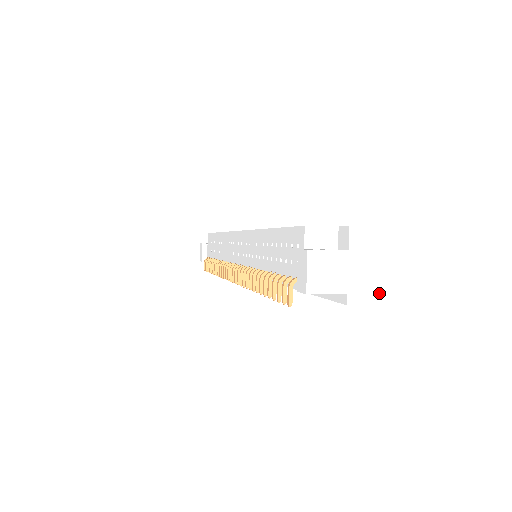
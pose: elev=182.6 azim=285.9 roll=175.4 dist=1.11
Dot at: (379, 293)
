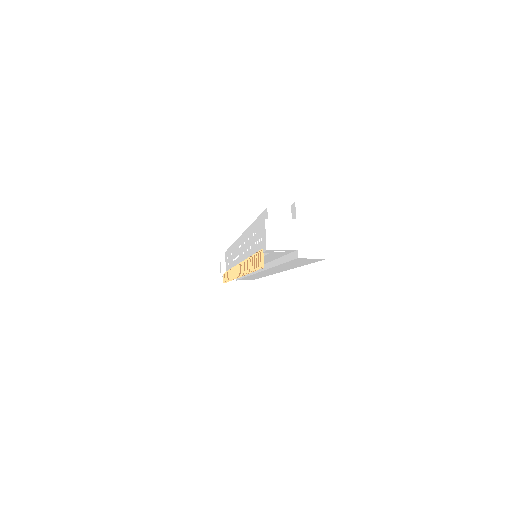
Dot at: (327, 252)
